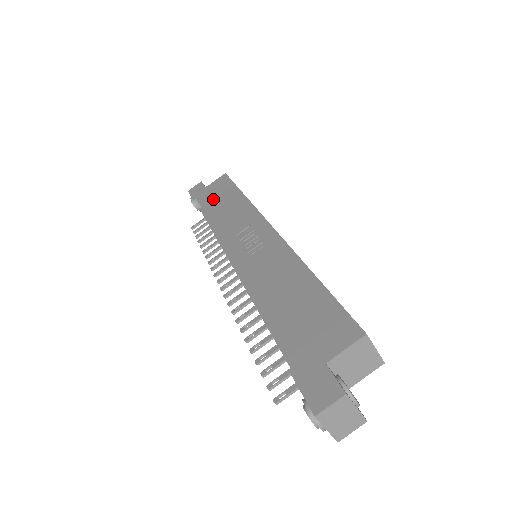
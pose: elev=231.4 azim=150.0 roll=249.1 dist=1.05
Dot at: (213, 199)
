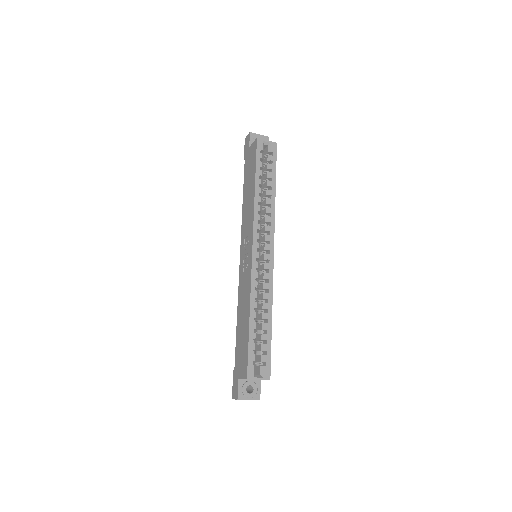
Dot at: (247, 173)
